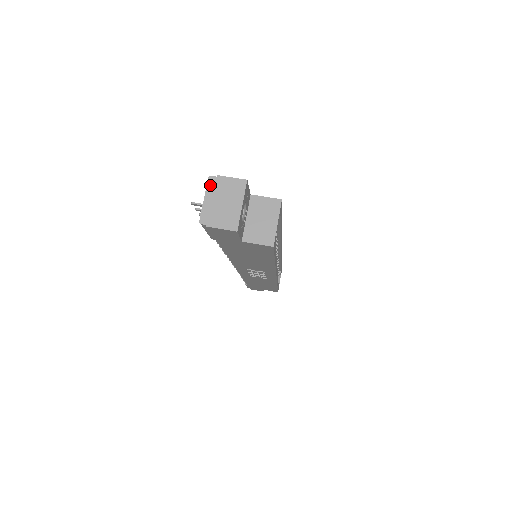
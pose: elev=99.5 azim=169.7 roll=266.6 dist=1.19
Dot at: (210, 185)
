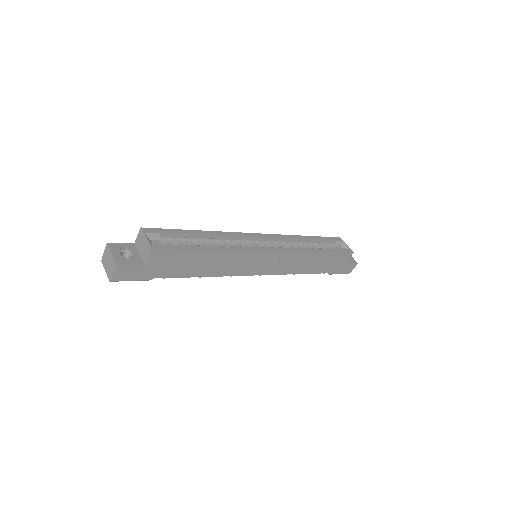
Dot at: (103, 264)
